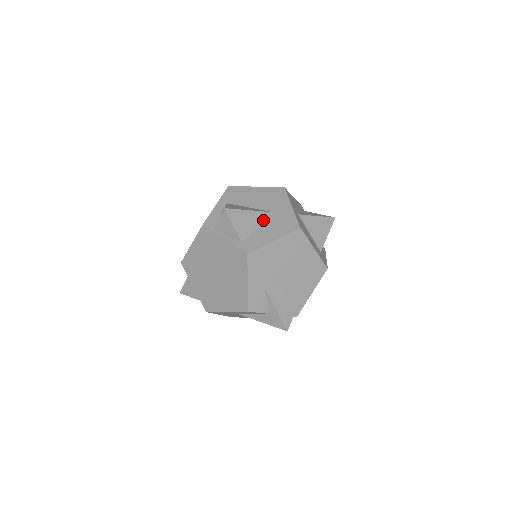
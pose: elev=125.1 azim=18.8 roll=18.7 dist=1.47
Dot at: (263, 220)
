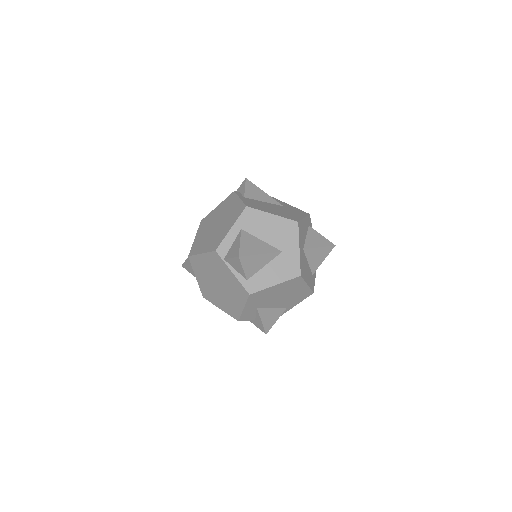
Dot at: (270, 260)
